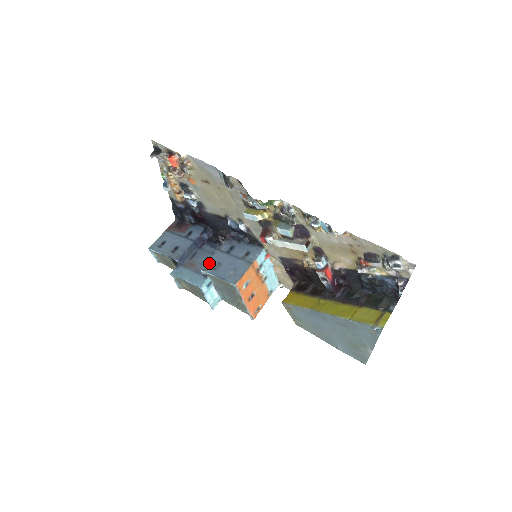
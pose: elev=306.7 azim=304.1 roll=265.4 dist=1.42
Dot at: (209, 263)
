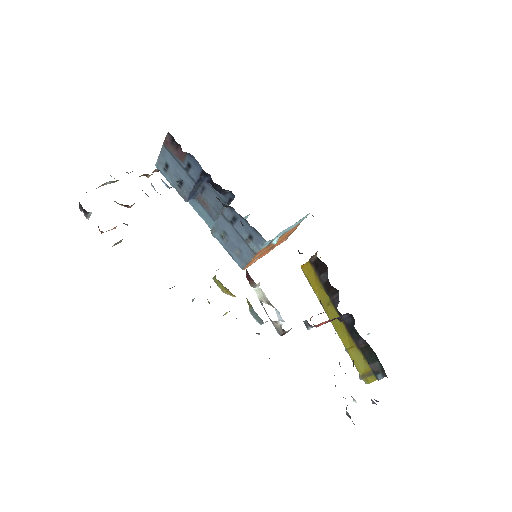
Dot at: (216, 227)
